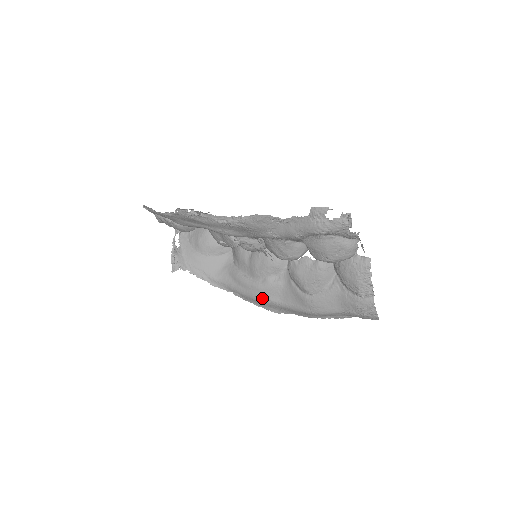
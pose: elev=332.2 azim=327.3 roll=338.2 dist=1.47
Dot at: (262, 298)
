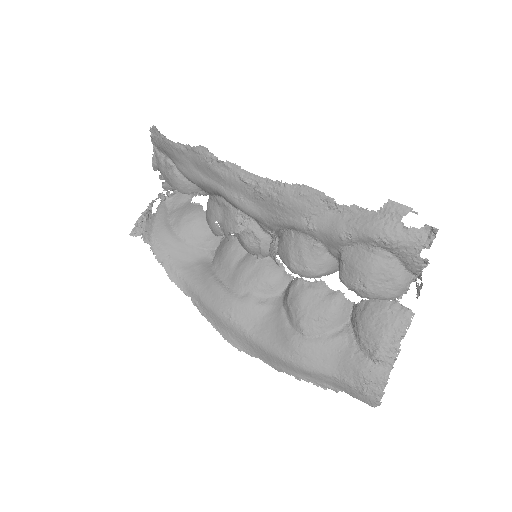
Dot at: (230, 317)
